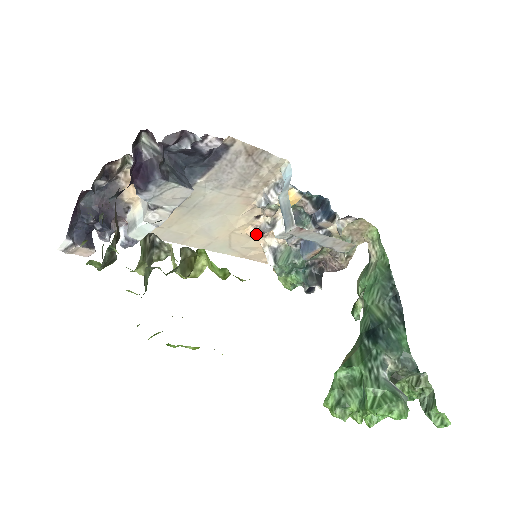
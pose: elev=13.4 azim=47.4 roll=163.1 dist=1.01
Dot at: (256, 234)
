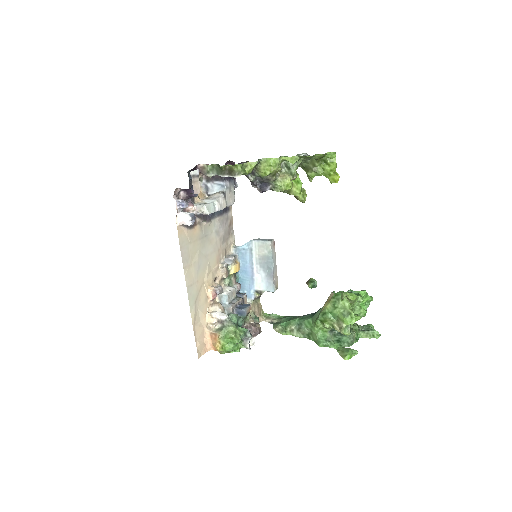
Dot at: (215, 291)
